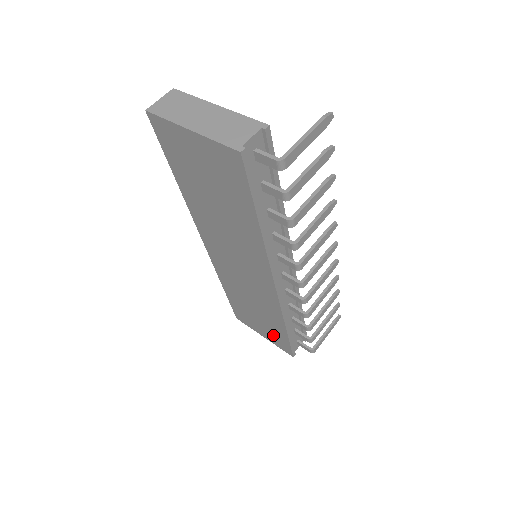
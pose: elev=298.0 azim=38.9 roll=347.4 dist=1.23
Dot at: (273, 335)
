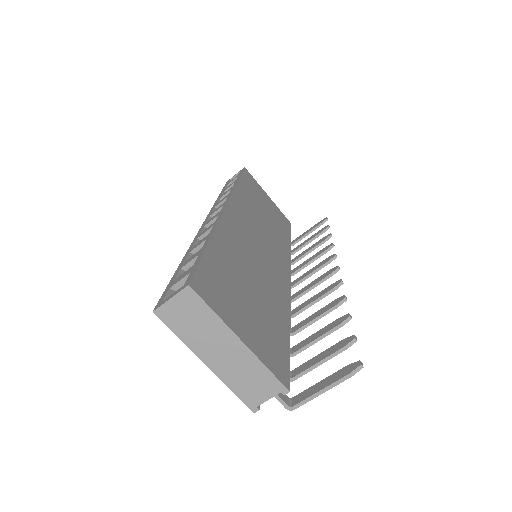
Dot at: occluded
